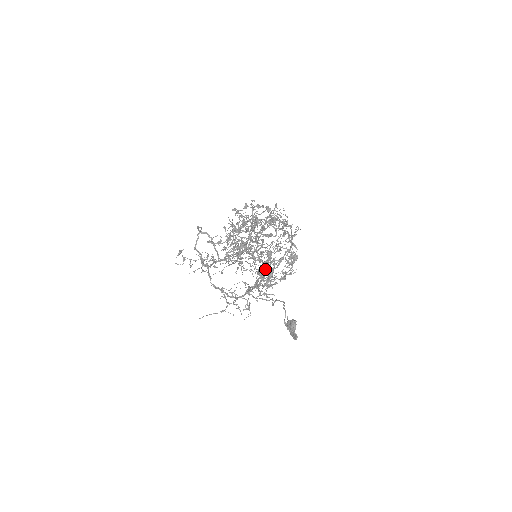
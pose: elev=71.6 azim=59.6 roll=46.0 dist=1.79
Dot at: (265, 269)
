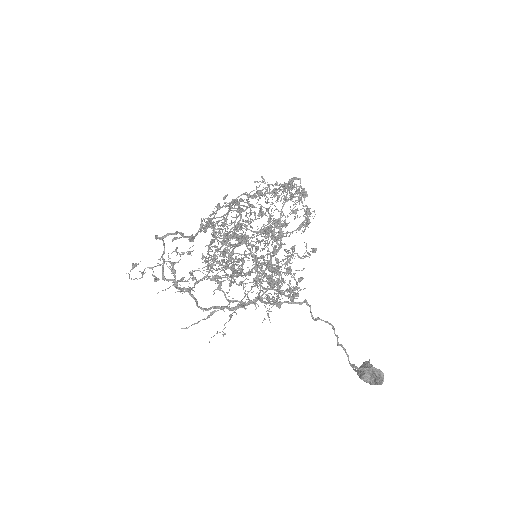
Dot at: (277, 269)
